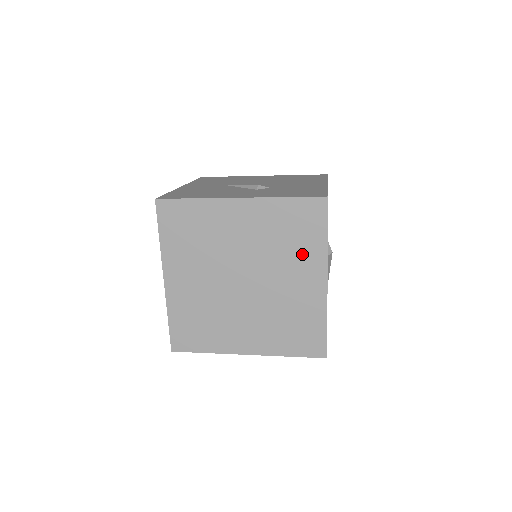
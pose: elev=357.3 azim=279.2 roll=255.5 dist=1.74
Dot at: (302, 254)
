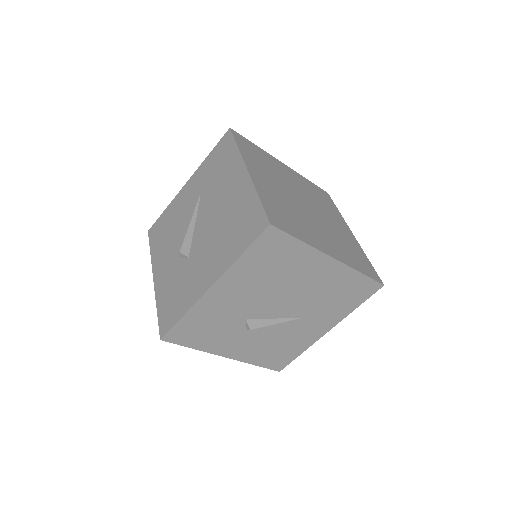
Dot at: (331, 211)
